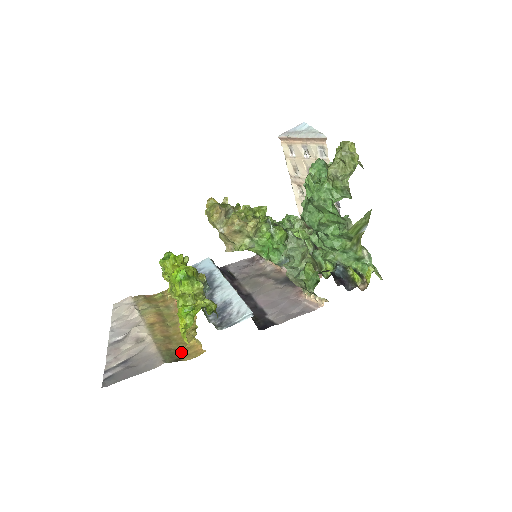
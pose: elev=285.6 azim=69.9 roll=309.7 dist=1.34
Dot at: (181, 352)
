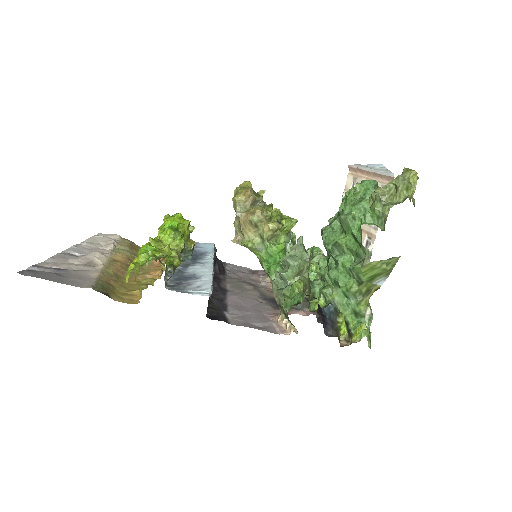
Dot at: (117, 292)
